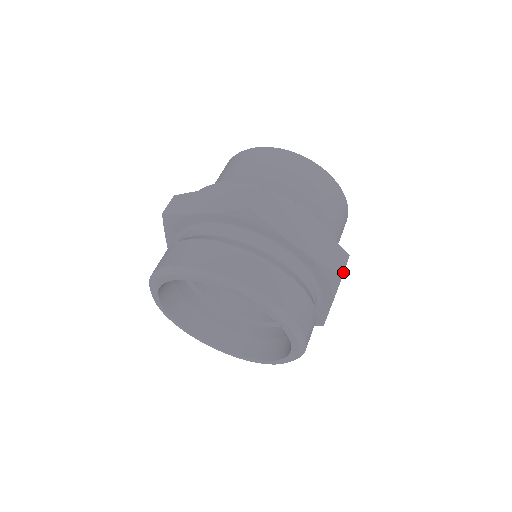
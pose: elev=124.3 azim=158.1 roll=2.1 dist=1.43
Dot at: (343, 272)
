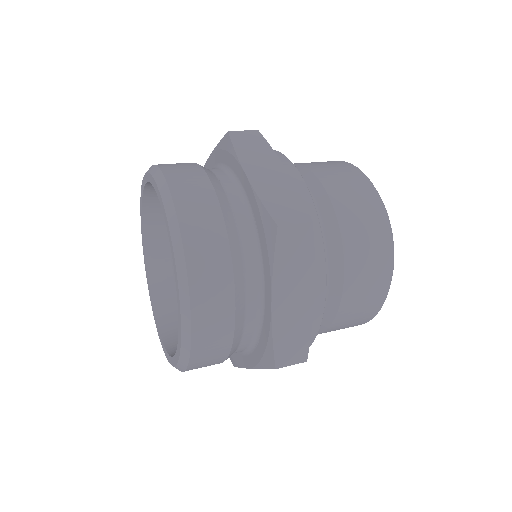
Dot at: (281, 367)
